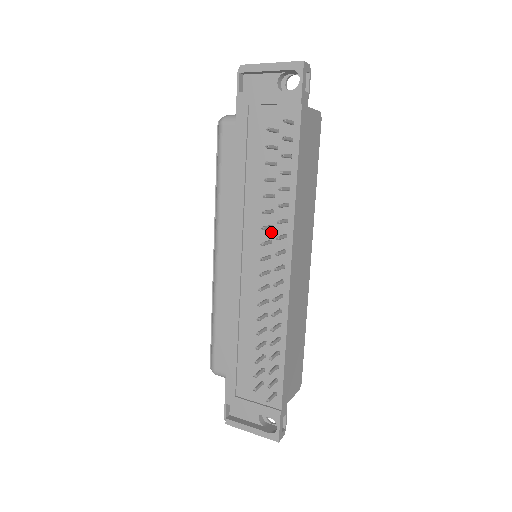
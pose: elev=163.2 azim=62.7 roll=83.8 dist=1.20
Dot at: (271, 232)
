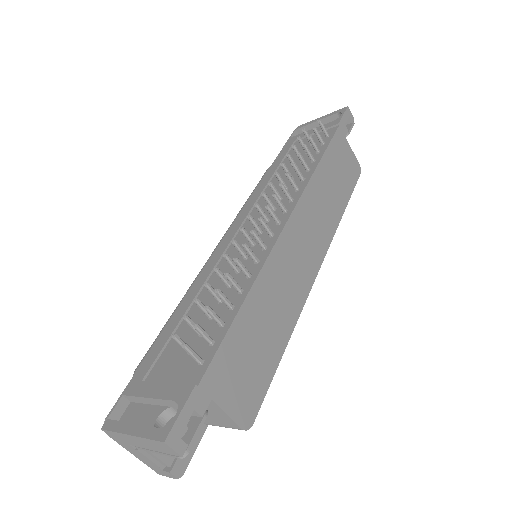
Dot at: occluded
